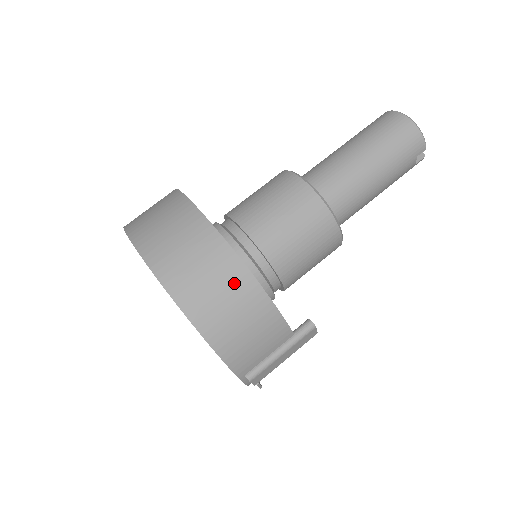
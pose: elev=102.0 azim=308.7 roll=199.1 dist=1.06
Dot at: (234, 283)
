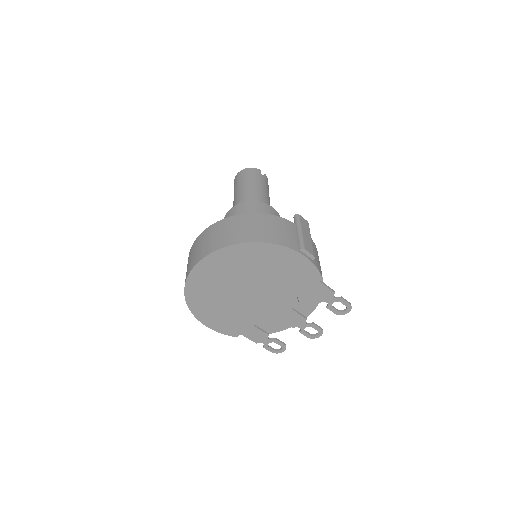
Dot at: (239, 222)
